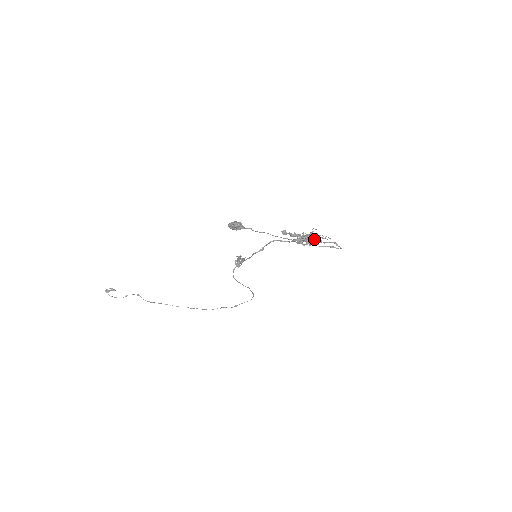
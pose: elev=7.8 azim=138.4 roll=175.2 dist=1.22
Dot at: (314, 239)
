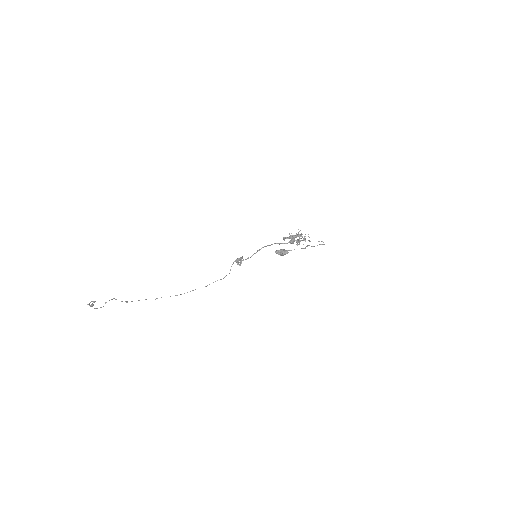
Dot at: (309, 241)
